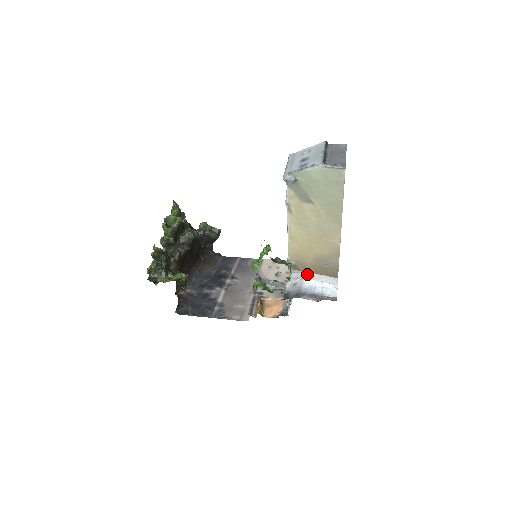
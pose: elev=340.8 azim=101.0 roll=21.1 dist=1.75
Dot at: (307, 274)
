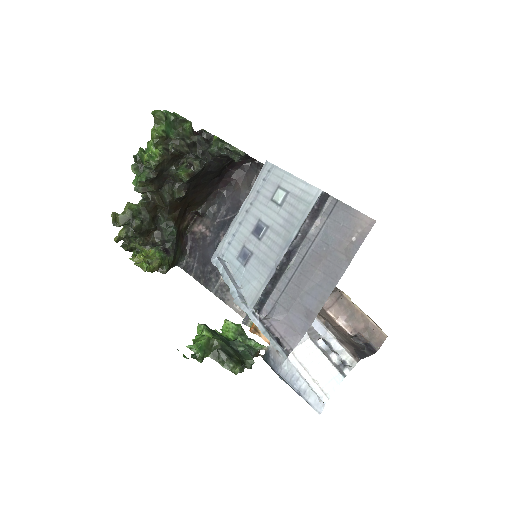
Dot at: (302, 343)
